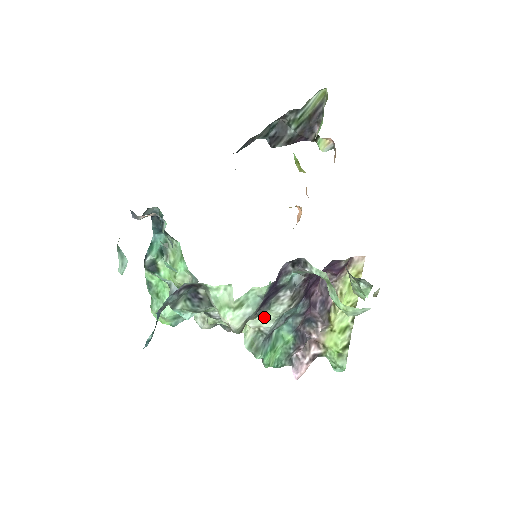
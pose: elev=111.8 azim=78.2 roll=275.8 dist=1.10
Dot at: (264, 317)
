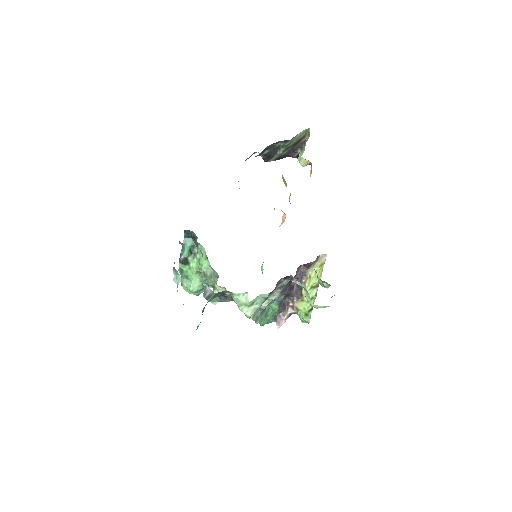
Dot at: occluded
